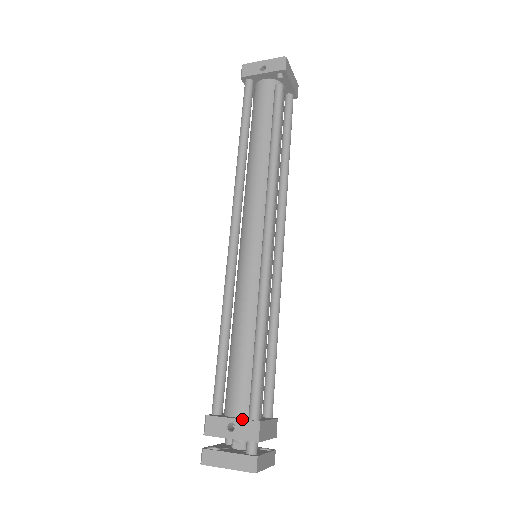
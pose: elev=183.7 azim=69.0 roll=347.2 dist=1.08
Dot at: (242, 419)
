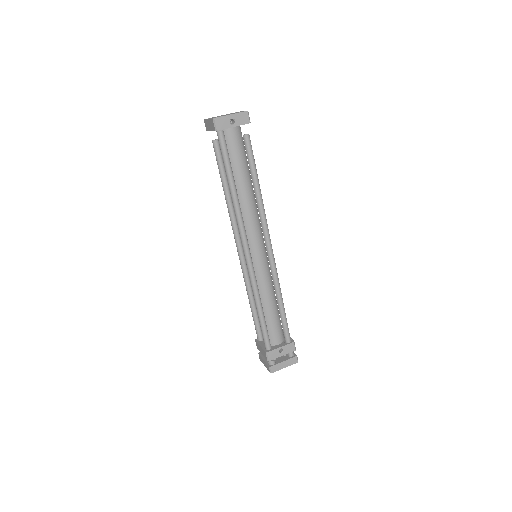
Dot at: (286, 345)
